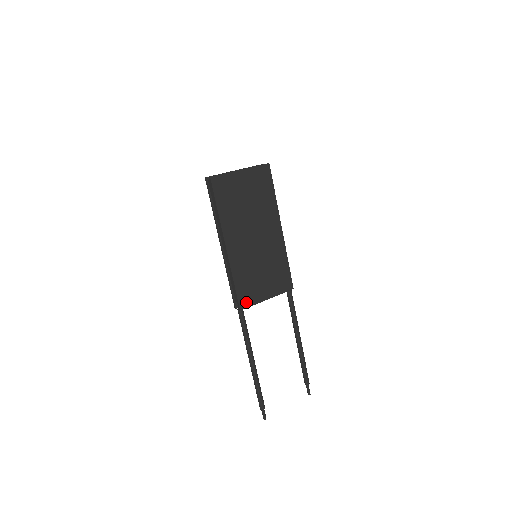
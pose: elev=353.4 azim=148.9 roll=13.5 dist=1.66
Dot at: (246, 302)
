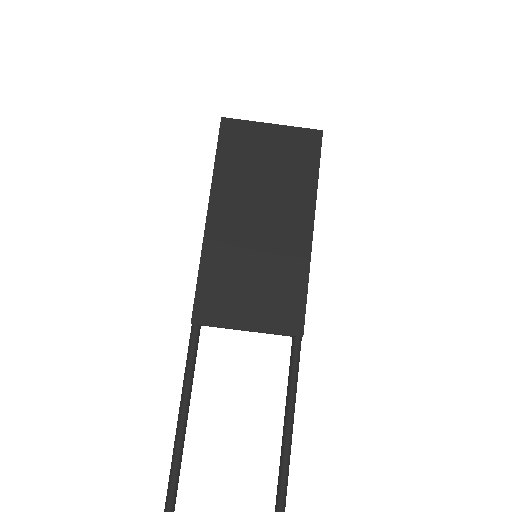
Dot at: (207, 315)
